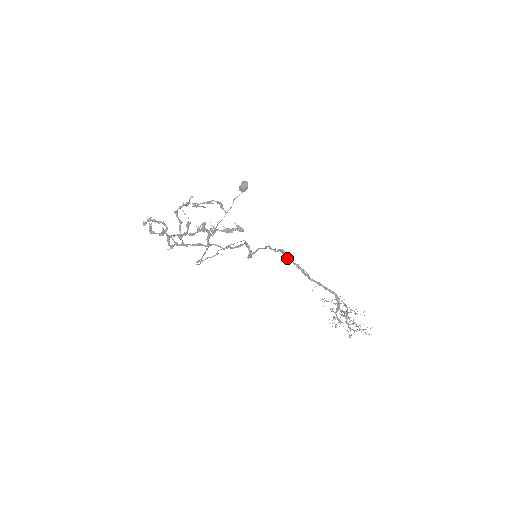
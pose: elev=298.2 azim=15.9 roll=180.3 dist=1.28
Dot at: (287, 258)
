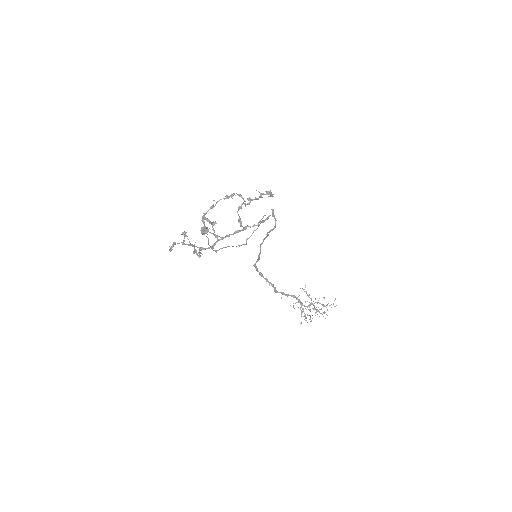
Dot at: (259, 273)
